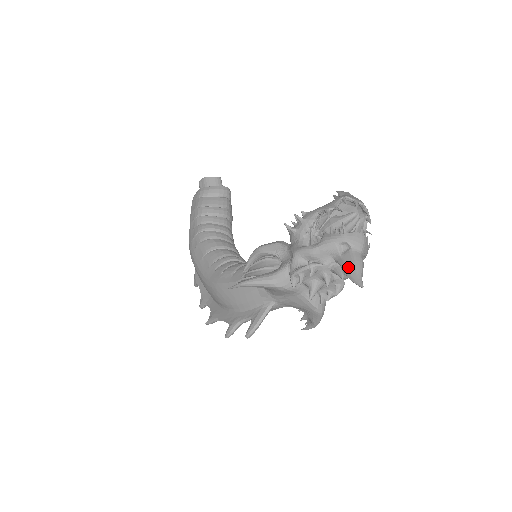
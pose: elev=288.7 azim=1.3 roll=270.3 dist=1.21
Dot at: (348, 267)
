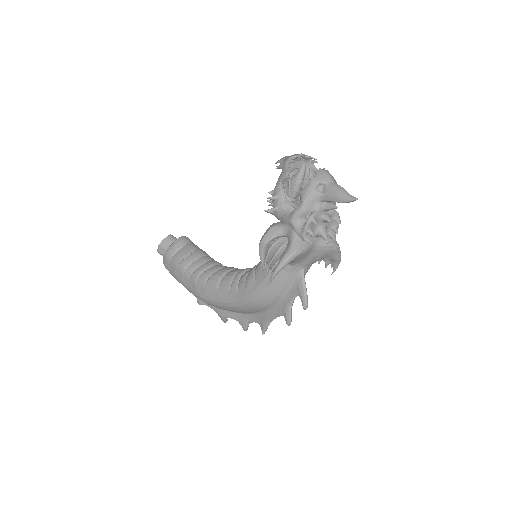
Dot at: (336, 197)
